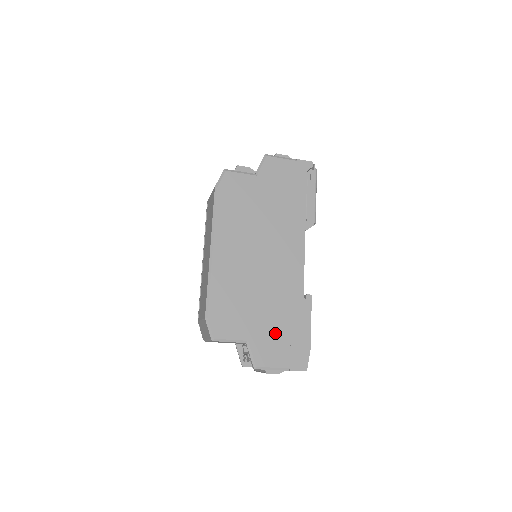
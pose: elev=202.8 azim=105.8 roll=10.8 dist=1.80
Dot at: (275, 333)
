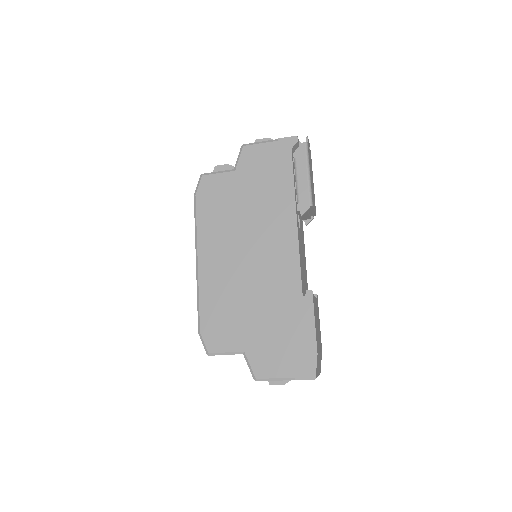
Dot at: (273, 340)
